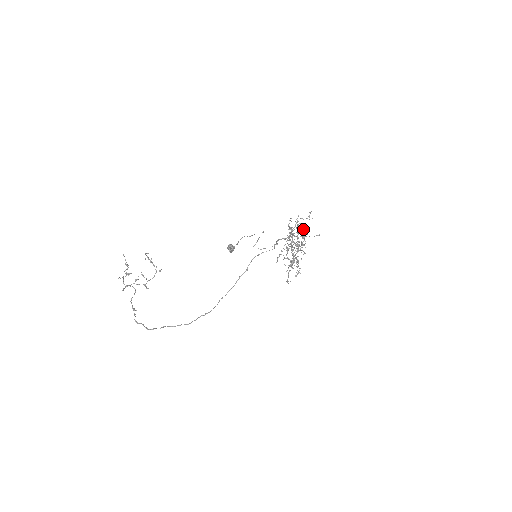
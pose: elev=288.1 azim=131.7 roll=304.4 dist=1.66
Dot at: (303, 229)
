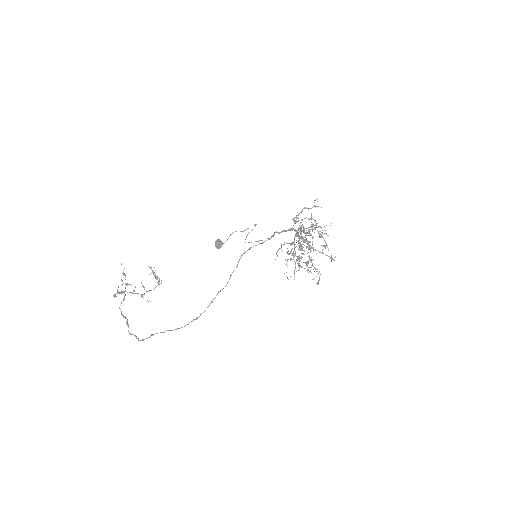
Dot at: (316, 224)
